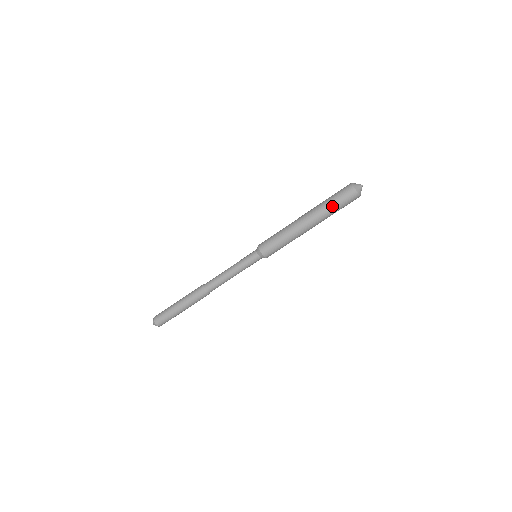
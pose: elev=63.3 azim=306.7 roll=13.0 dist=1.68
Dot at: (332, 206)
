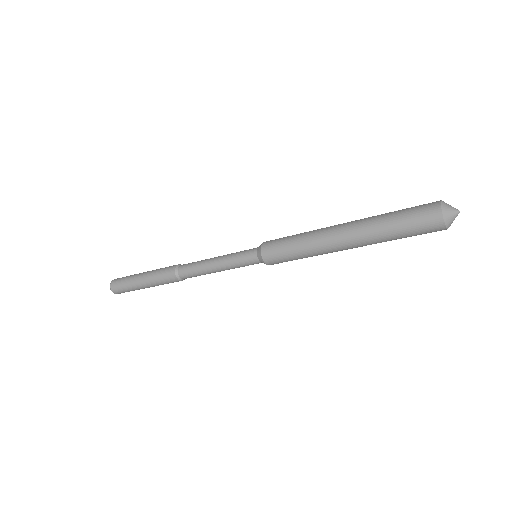
Dot at: (391, 226)
